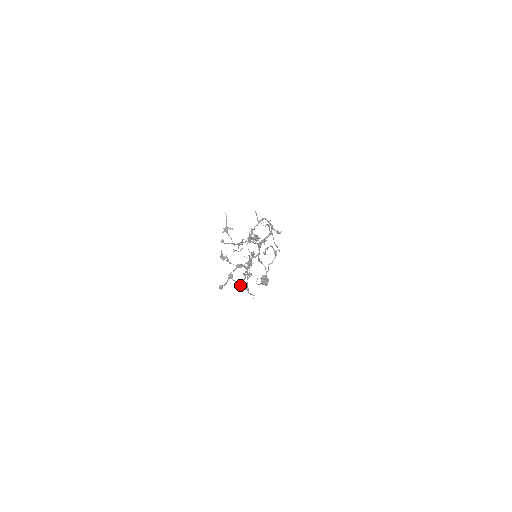
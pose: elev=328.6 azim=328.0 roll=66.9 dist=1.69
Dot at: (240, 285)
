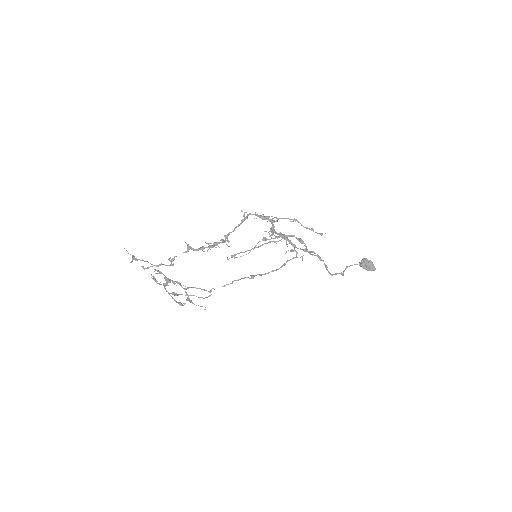
Dot at: occluded
